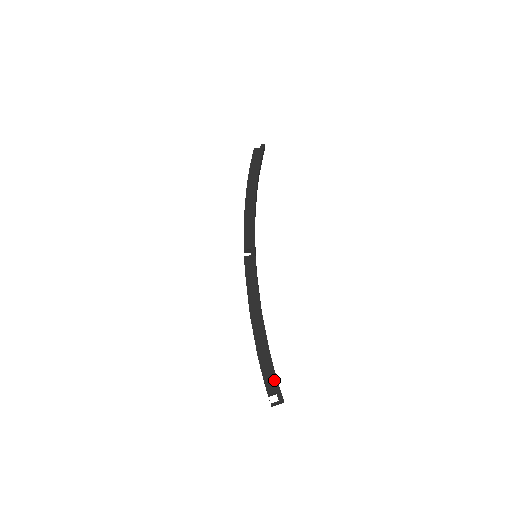
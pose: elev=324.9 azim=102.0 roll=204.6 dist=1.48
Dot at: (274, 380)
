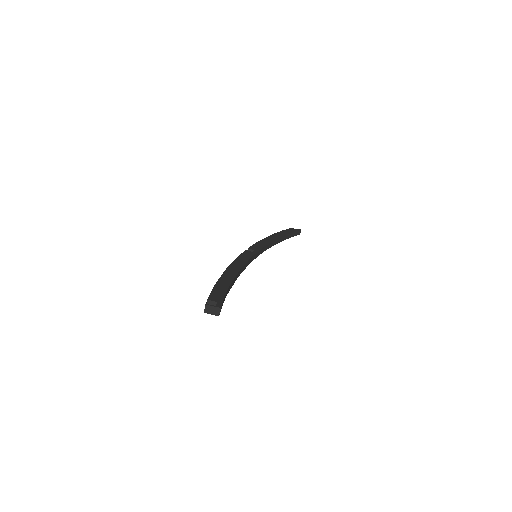
Dot at: (221, 296)
